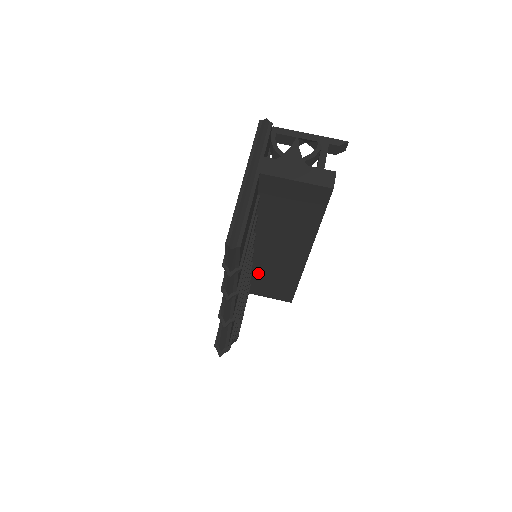
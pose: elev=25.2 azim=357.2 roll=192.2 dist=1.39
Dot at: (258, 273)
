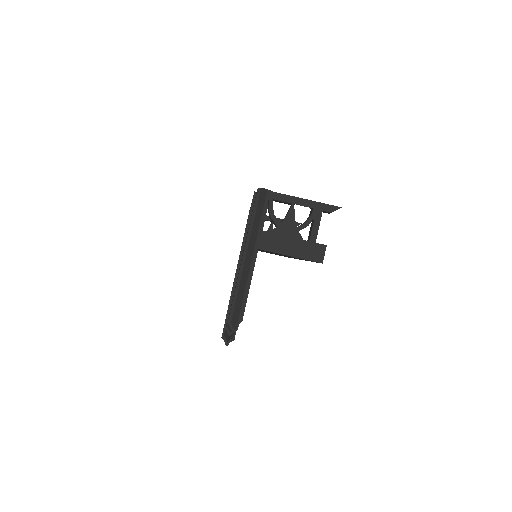
Dot at: occluded
